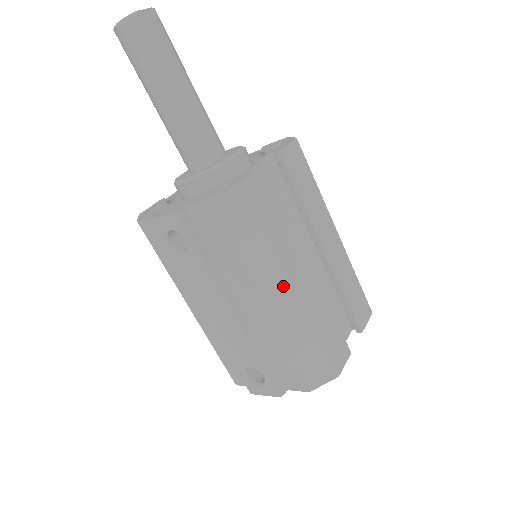
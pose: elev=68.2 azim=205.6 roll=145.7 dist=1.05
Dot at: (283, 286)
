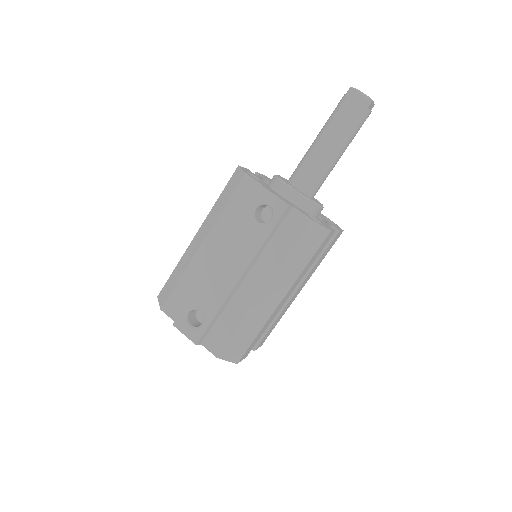
Dot at: (280, 294)
